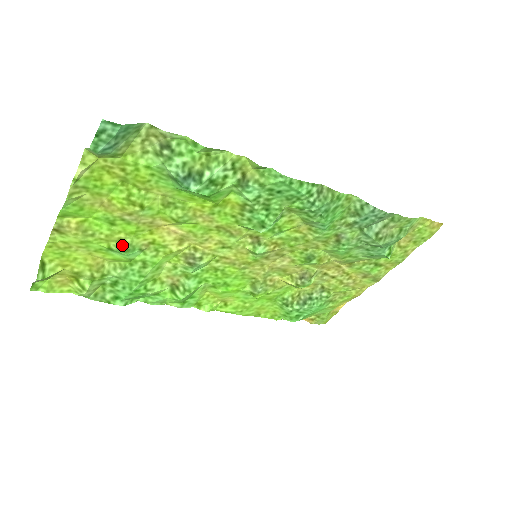
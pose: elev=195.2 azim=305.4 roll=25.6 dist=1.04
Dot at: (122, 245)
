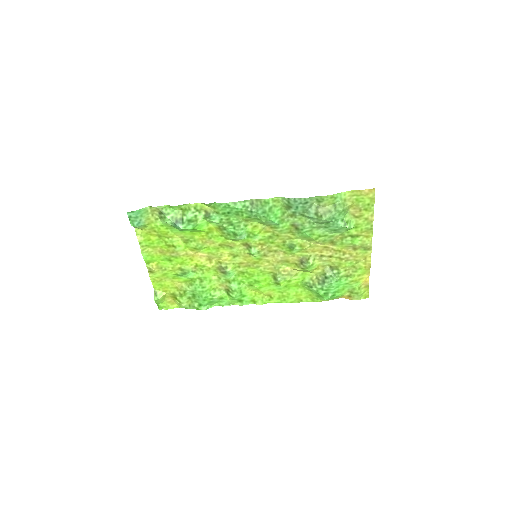
Dot at: (182, 271)
